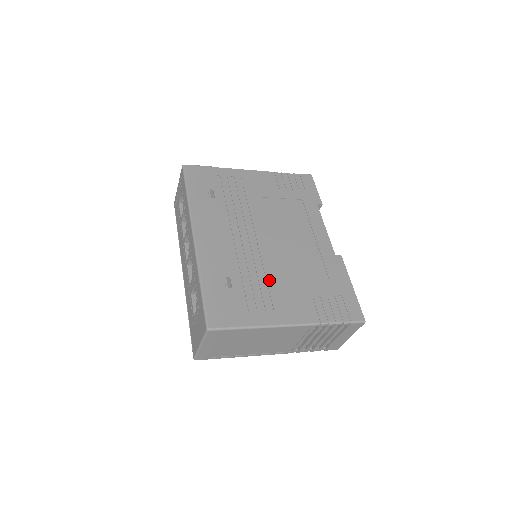
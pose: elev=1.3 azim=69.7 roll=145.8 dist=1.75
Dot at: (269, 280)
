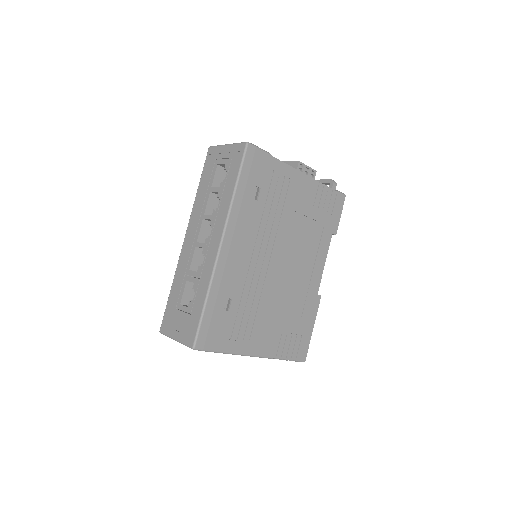
Dot at: (259, 309)
